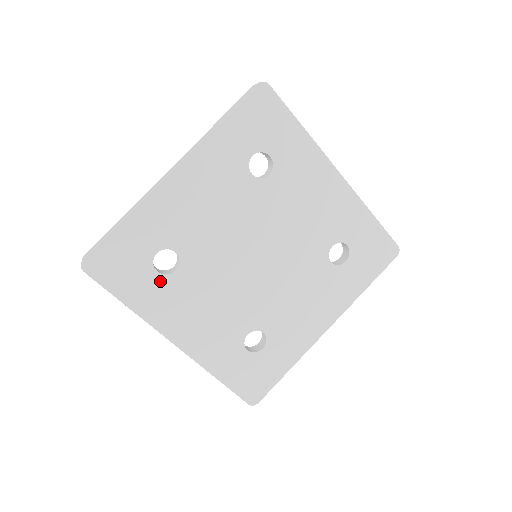
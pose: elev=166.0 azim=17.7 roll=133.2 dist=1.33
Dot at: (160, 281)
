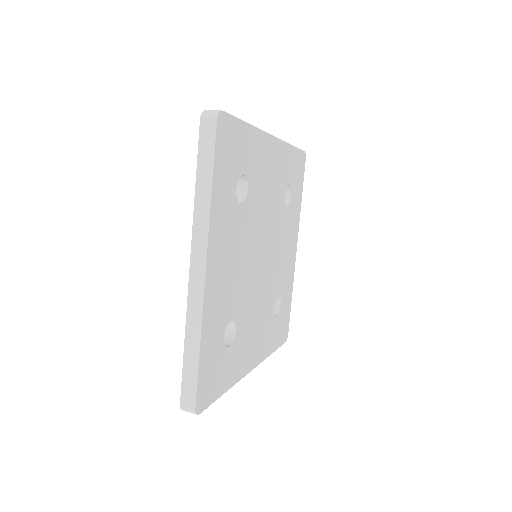
Dot at: (233, 199)
